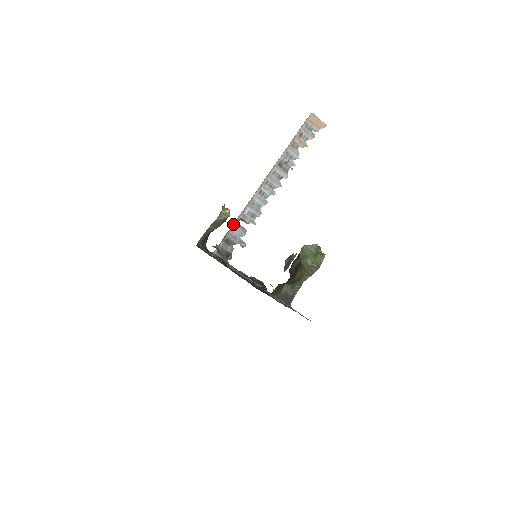
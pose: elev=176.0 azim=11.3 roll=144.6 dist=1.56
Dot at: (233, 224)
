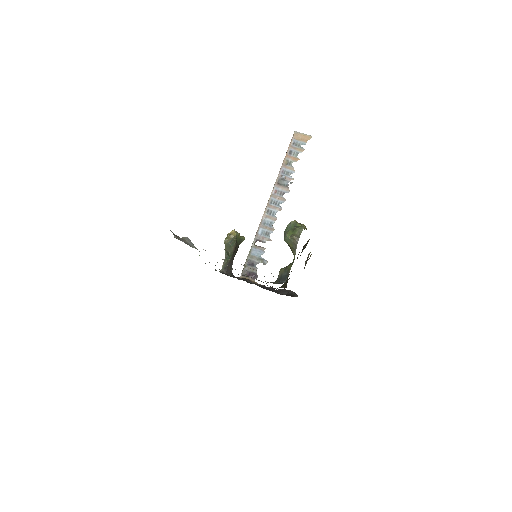
Dot at: (251, 247)
